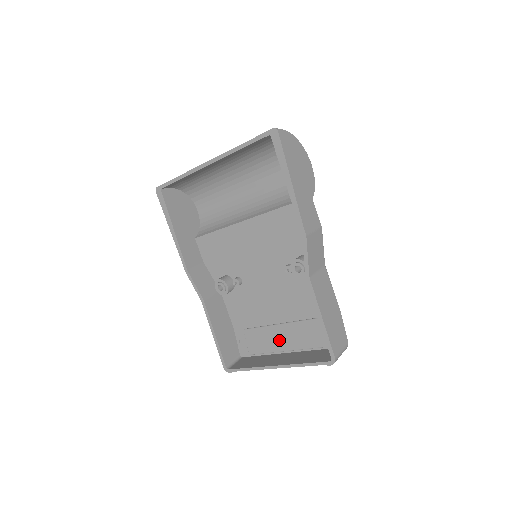
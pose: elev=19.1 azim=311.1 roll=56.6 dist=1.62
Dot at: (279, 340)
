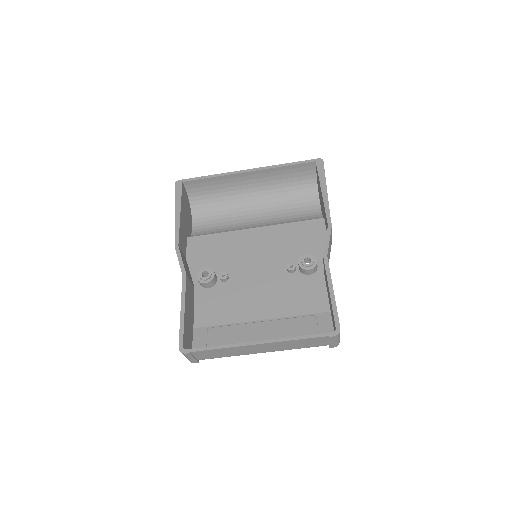
Dot at: (255, 337)
